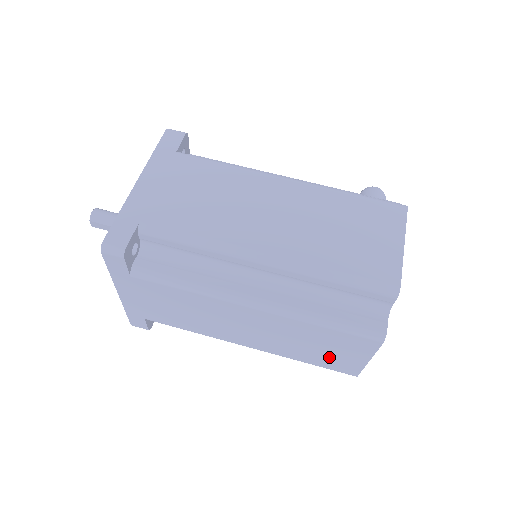
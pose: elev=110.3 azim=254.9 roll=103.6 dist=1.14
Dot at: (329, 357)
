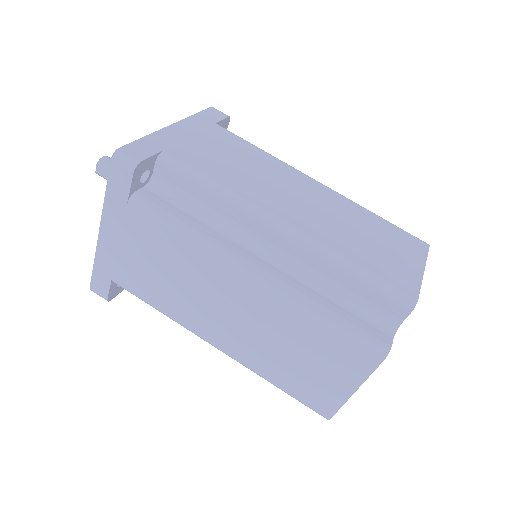
Dot at: (308, 378)
